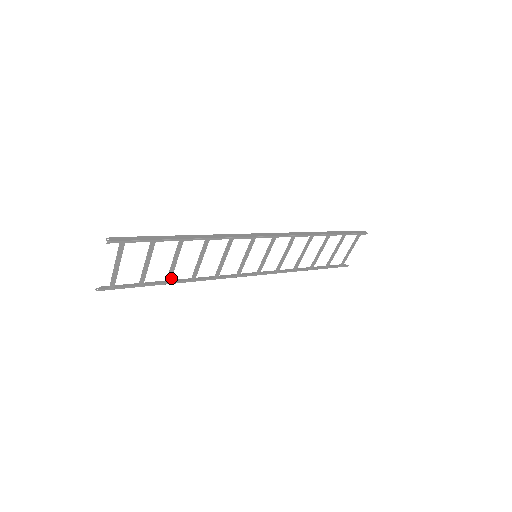
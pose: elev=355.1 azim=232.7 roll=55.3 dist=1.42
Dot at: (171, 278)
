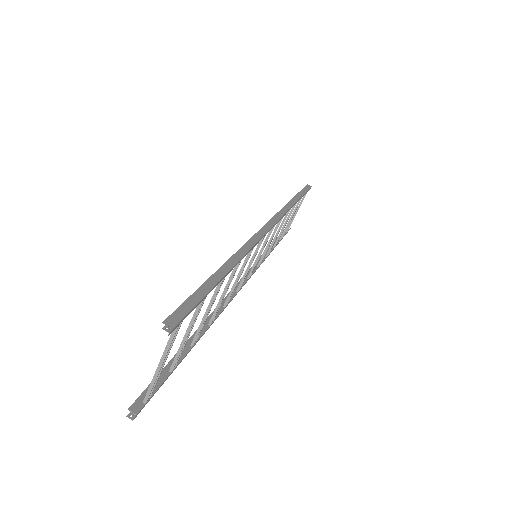
Dot at: (198, 335)
